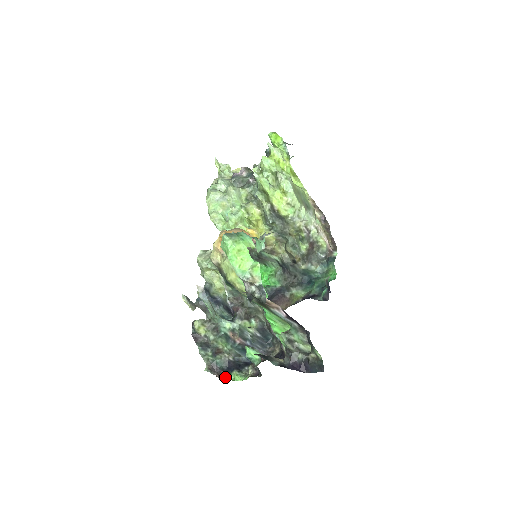
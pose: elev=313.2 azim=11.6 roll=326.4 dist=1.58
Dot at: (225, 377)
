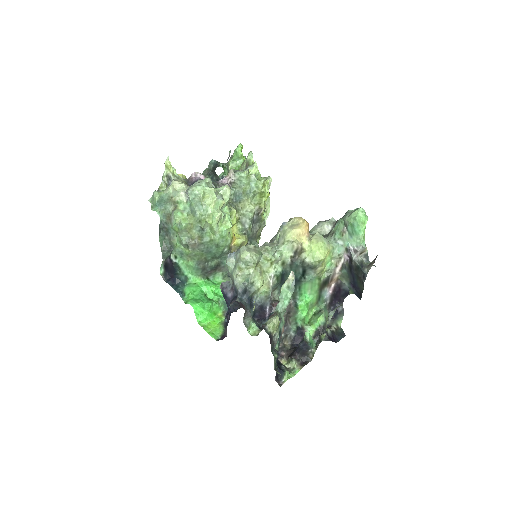
Dot at: (277, 382)
